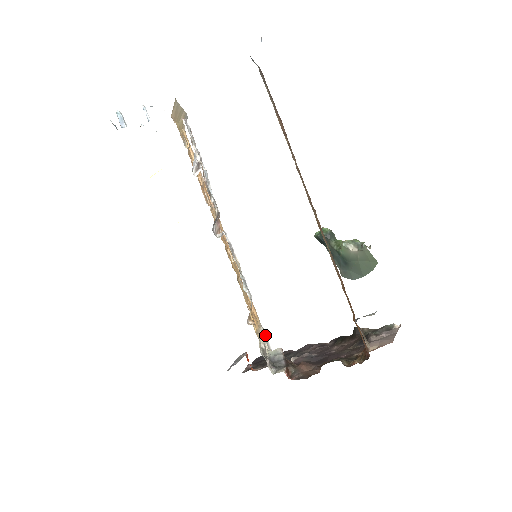
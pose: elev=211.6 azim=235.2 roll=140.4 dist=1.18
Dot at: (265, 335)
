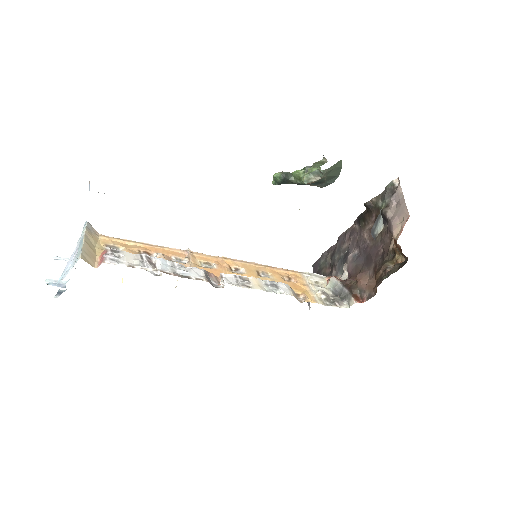
Dot at: (311, 274)
